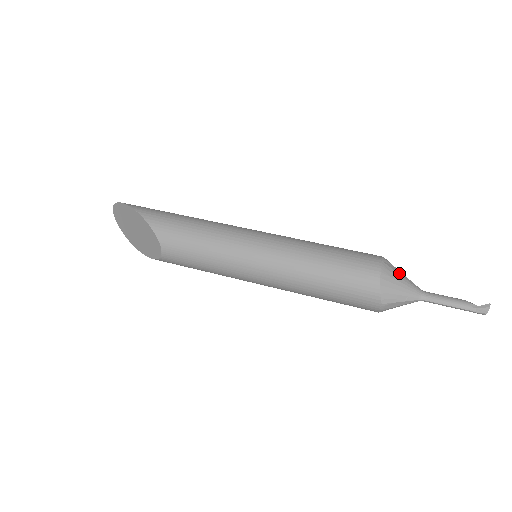
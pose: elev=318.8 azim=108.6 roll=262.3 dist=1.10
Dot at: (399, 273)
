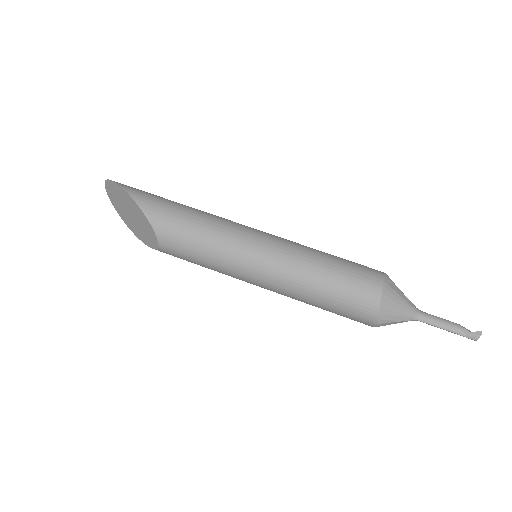
Dot at: (399, 293)
